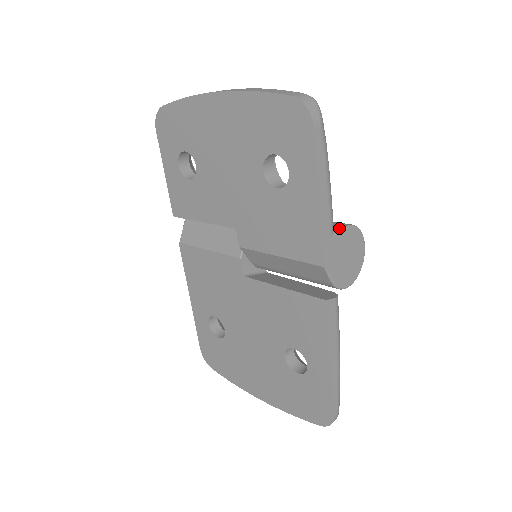
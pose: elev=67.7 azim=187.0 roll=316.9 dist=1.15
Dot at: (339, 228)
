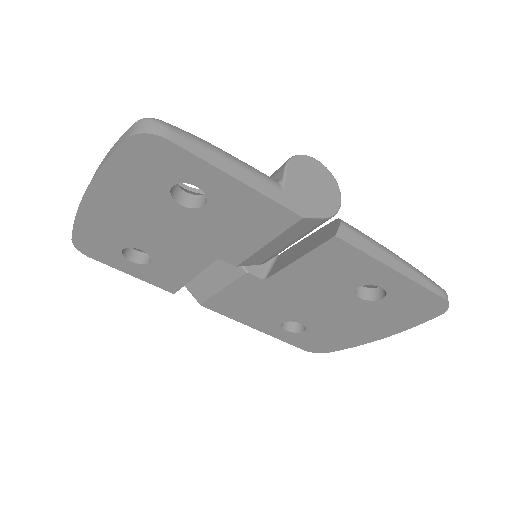
Dot at: (281, 176)
